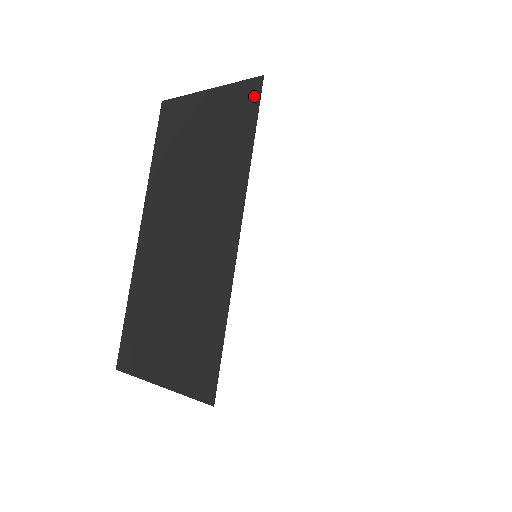
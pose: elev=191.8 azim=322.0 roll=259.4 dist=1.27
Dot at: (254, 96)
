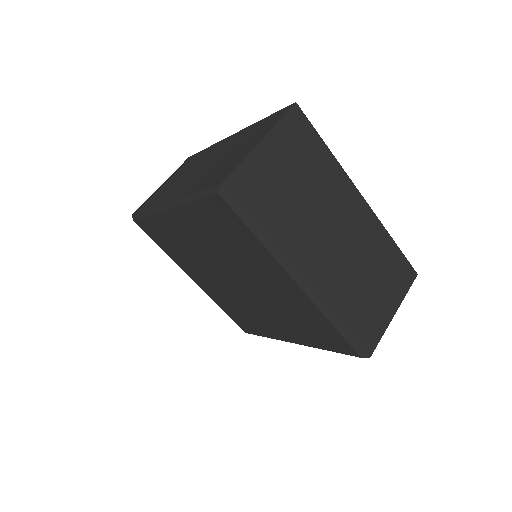
Dot at: (190, 158)
